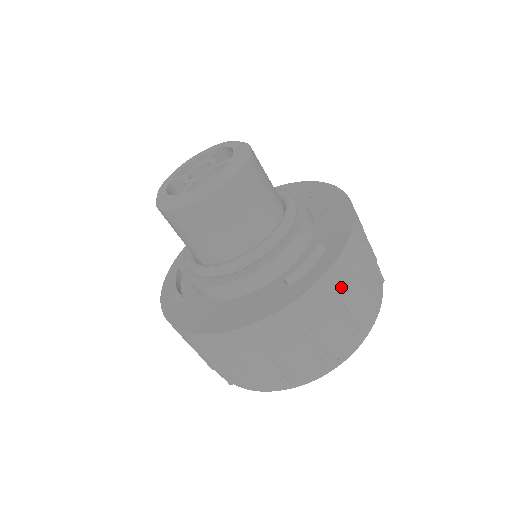
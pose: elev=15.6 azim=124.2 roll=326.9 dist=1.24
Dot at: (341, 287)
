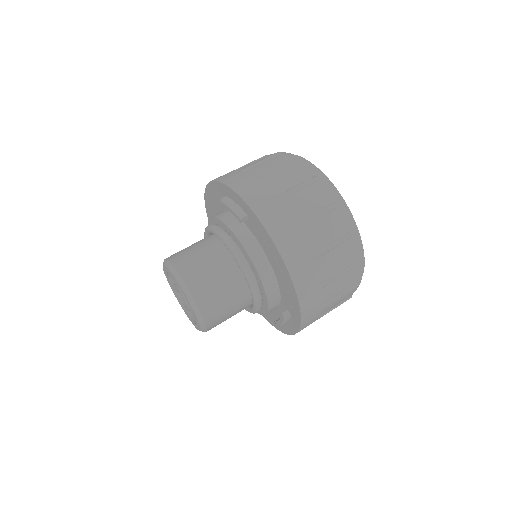
Dot at: (314, 321)
